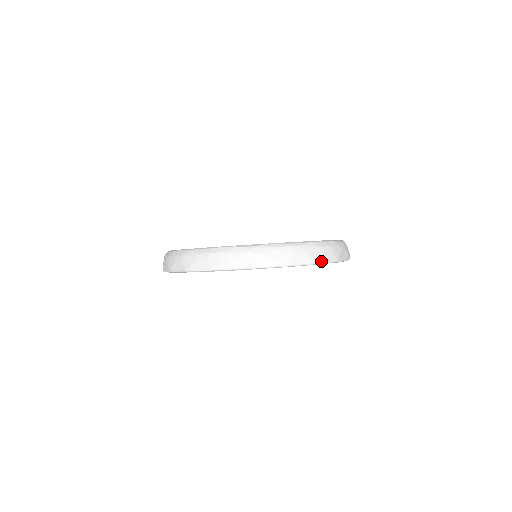
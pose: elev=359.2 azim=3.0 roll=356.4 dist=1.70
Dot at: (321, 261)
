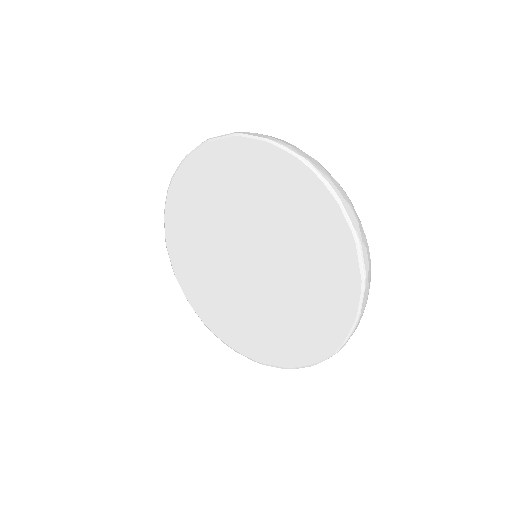
Dot at: (361, 245)
